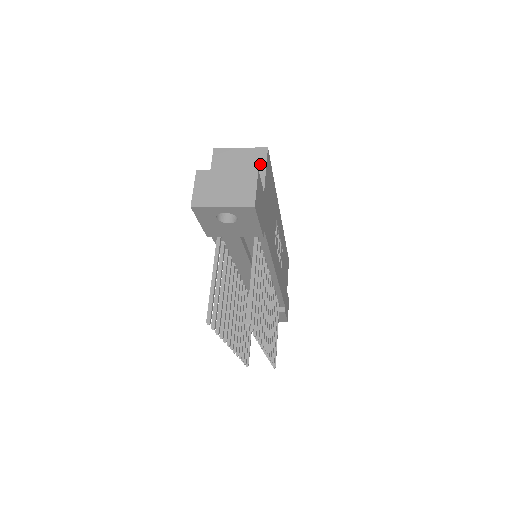
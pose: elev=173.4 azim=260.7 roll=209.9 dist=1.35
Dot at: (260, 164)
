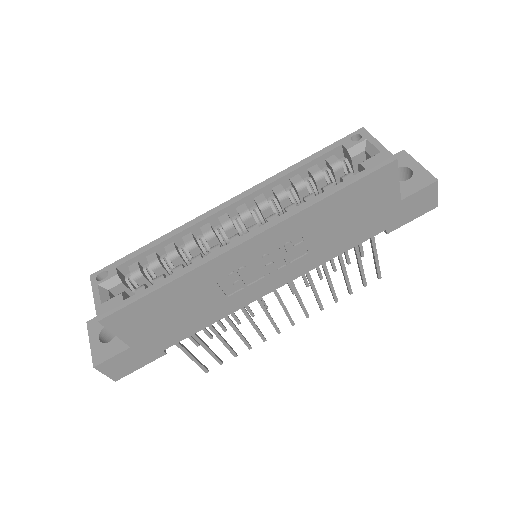
Dot at: occluded
